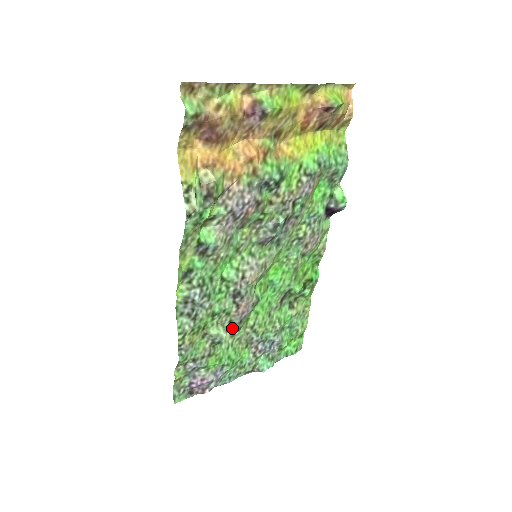
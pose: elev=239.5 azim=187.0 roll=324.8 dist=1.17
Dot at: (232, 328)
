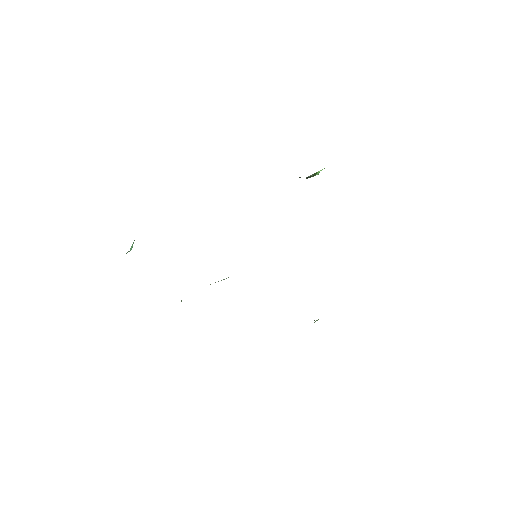
Dot at: occluded
